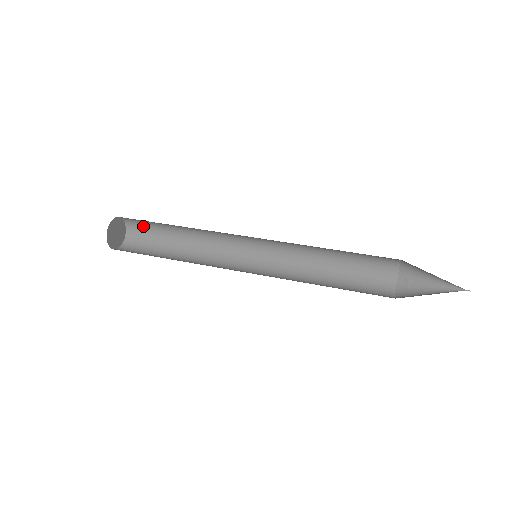
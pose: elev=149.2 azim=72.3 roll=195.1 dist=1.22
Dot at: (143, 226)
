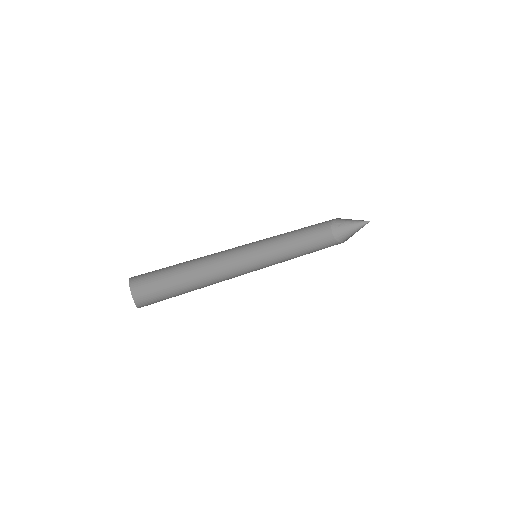
Dot at: (148, 273)
